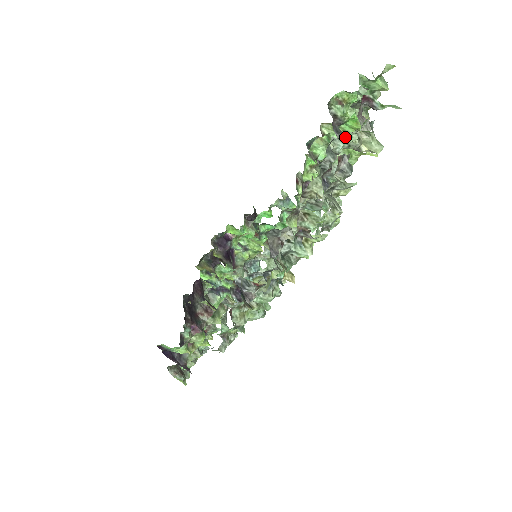
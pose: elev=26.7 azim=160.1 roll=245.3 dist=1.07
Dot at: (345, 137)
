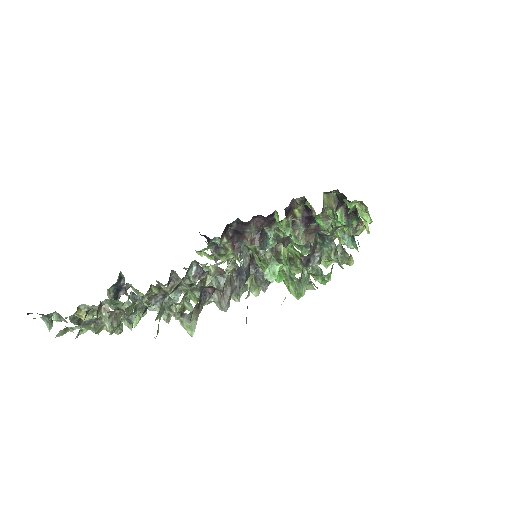
Dot at: occluded
